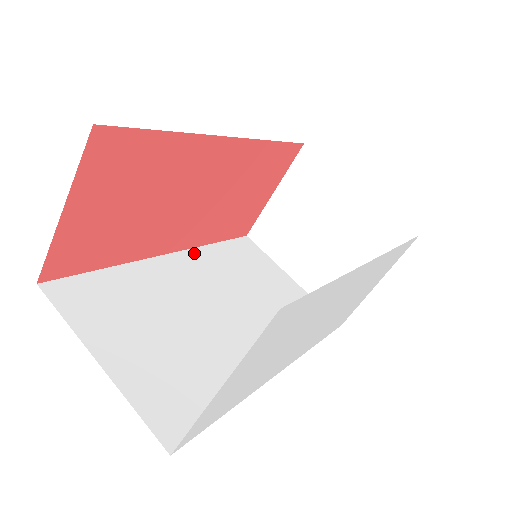
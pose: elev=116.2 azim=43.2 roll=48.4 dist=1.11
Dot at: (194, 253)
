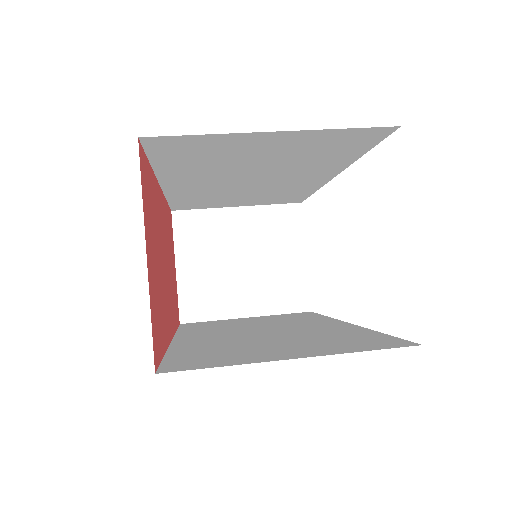
Dot at: (182, 335)
